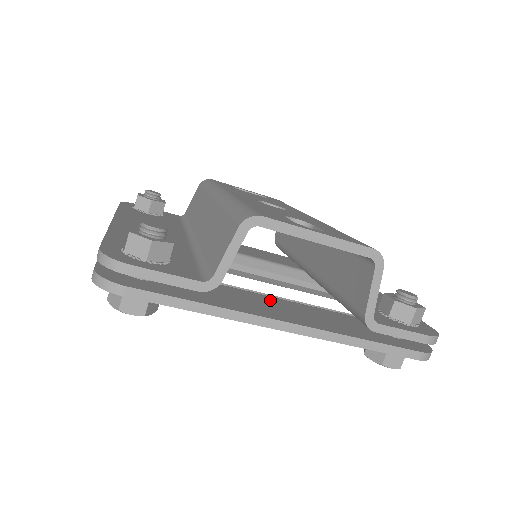
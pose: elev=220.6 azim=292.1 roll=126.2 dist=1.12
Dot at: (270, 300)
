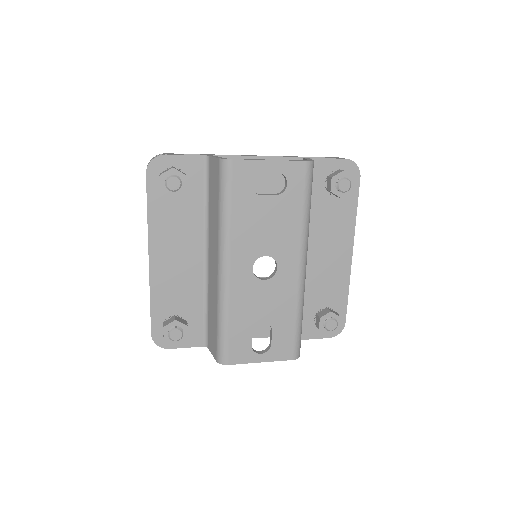
Dot at: occluded
